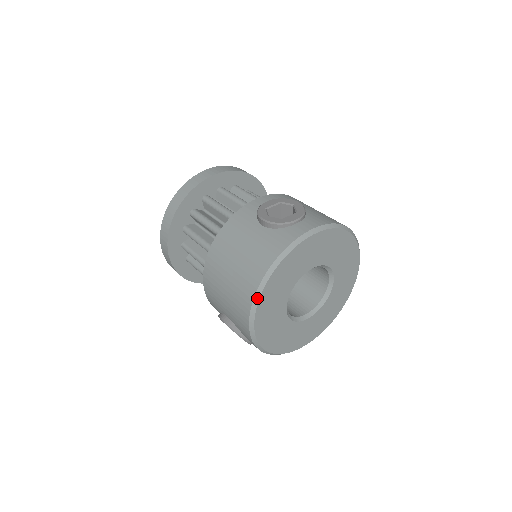
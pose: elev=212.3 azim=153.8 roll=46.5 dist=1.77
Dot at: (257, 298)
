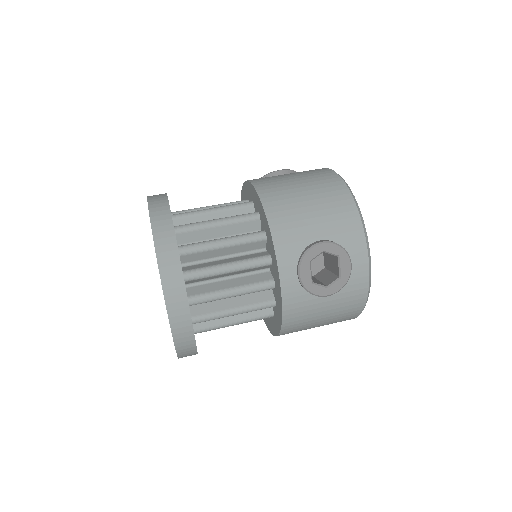
Dot at: (346, 183)
